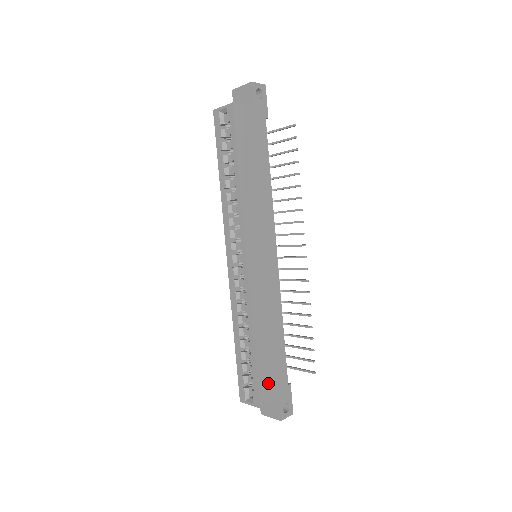
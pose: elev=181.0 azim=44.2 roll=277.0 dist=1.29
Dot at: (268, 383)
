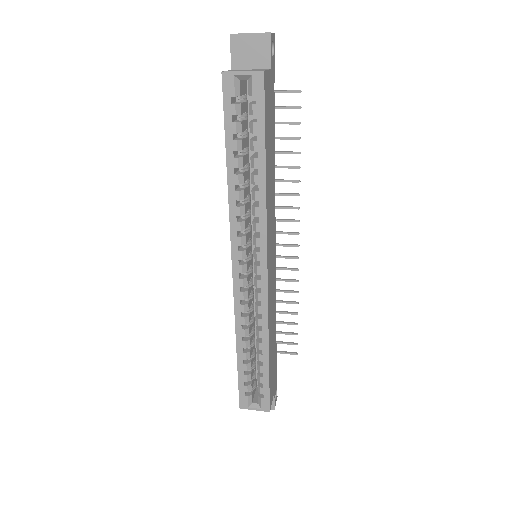
Dot at: (272, 384)
